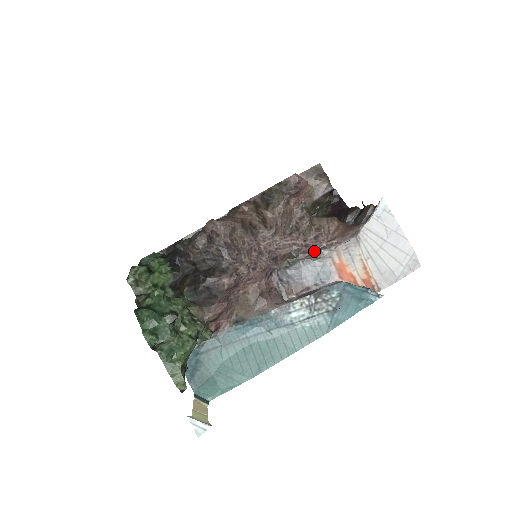
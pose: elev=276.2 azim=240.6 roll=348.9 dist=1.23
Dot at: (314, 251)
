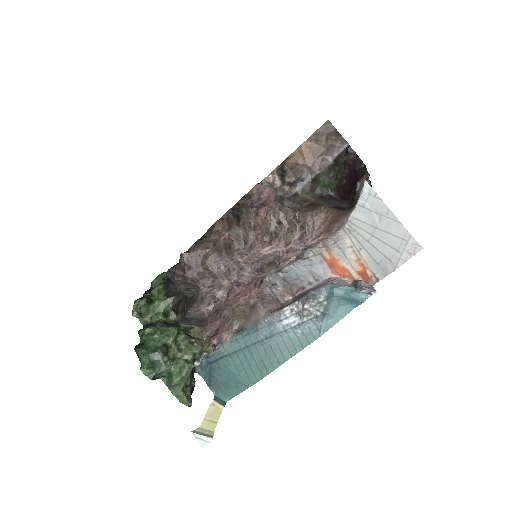
Dot at: (296, 256)
